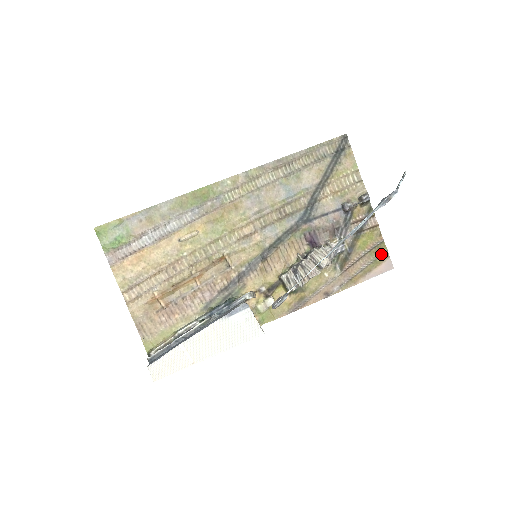
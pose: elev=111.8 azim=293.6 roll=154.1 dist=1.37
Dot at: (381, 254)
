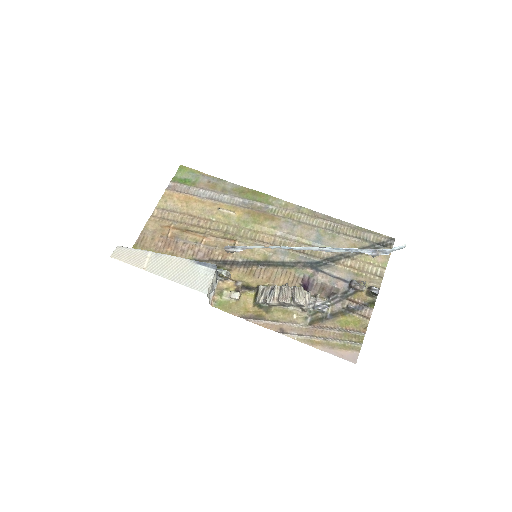
Dot at: (354, 342)
